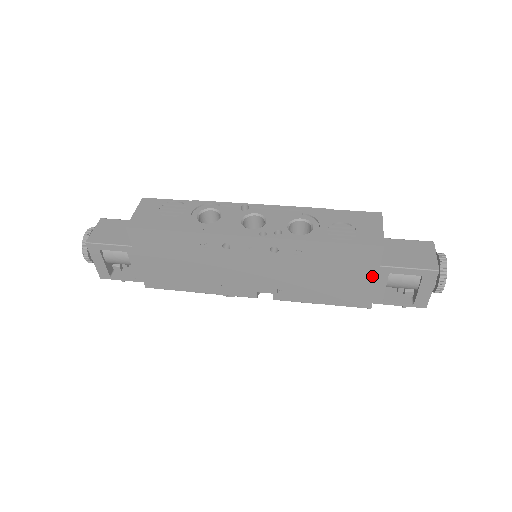
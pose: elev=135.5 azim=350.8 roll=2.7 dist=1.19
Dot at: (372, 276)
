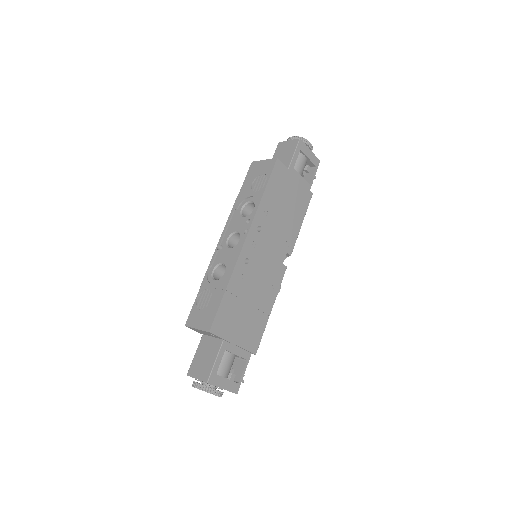
Dot at: (293, 178)
